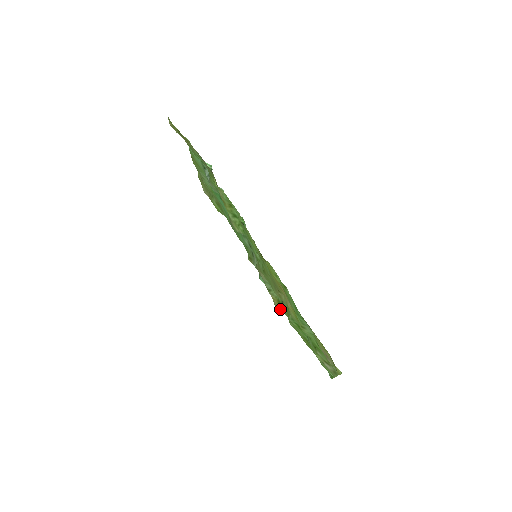
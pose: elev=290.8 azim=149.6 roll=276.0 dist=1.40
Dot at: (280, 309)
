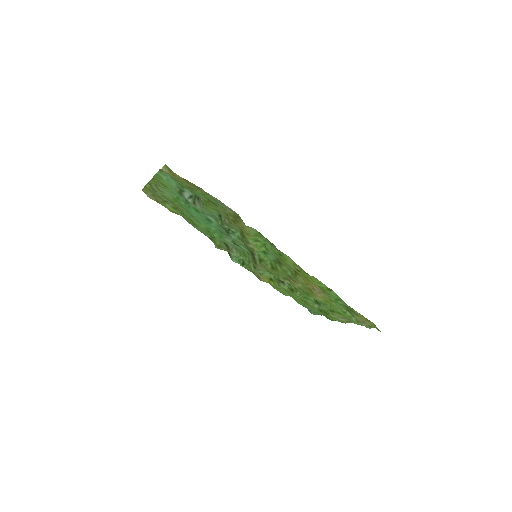
Dot at: occluded
